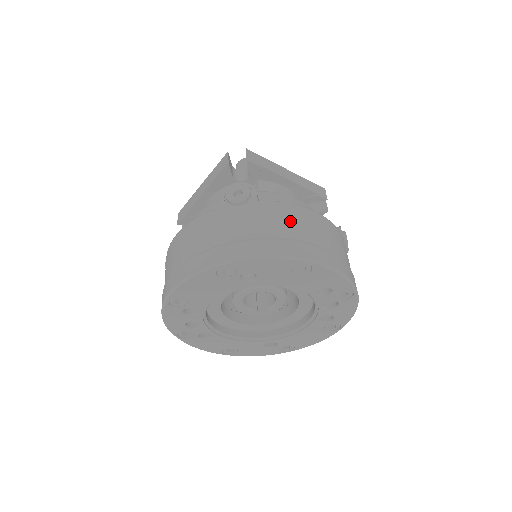
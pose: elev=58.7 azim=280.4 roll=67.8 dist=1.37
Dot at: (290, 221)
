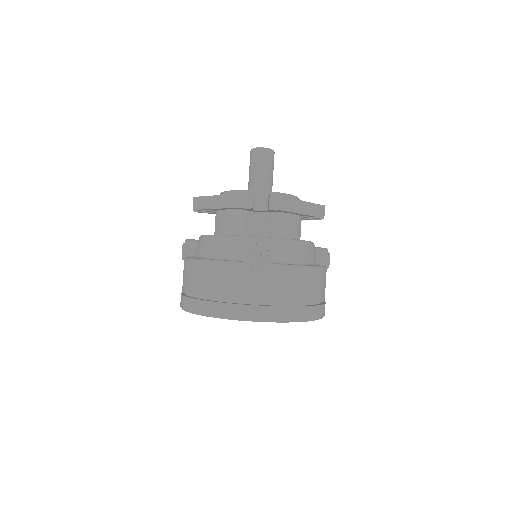
Dot at: (293, 286)
